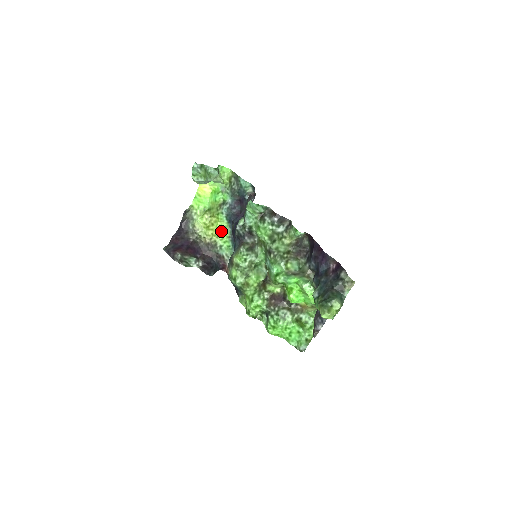
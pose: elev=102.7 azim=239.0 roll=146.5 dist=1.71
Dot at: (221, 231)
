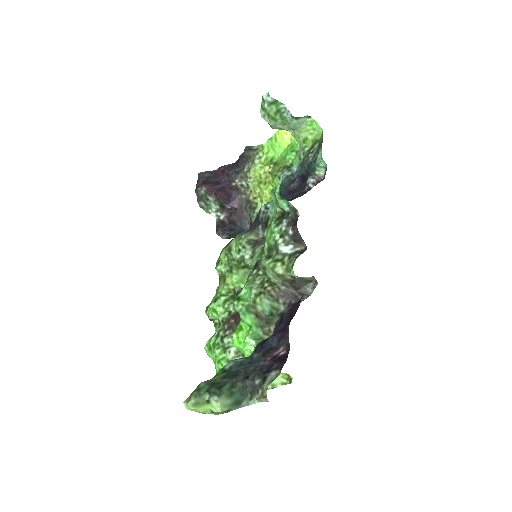
Dot at: (268, 197)
